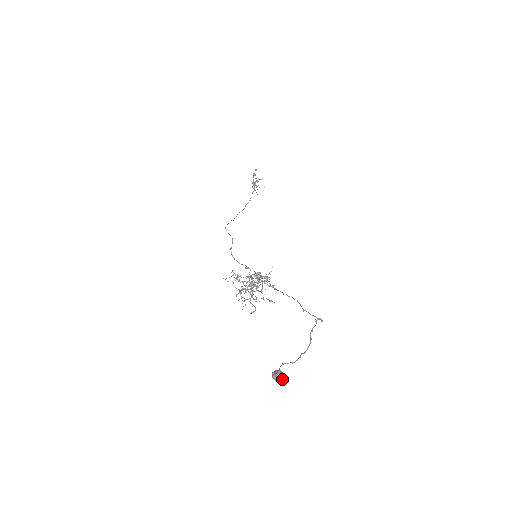
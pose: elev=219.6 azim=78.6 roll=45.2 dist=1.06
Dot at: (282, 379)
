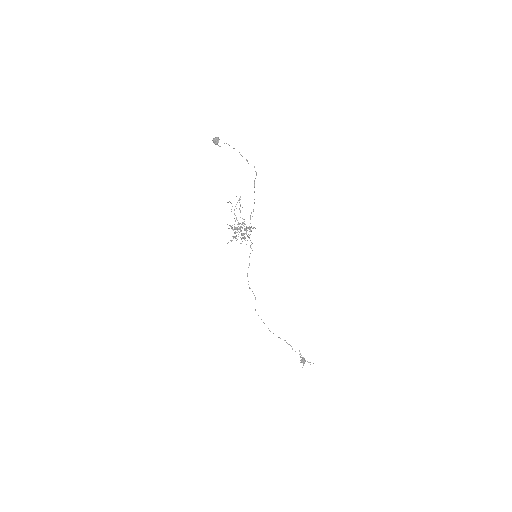
Dot at: (216, 137)
